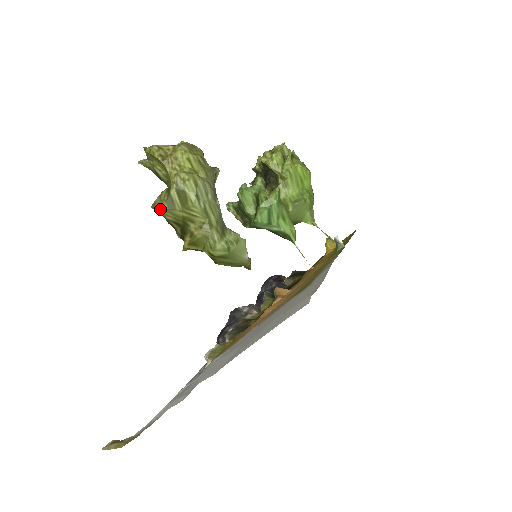
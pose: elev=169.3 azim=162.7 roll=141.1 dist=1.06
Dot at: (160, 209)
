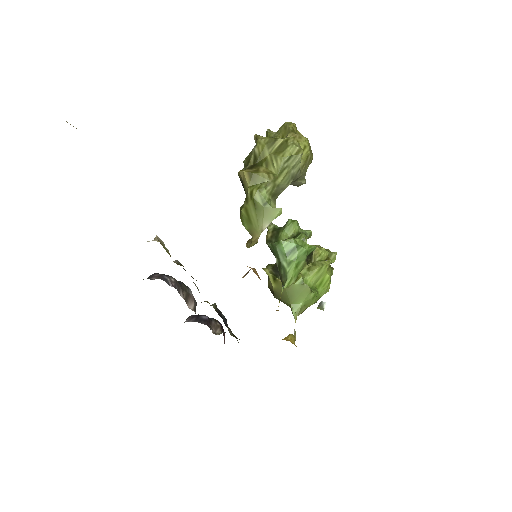
Dot at: (260, 138)
